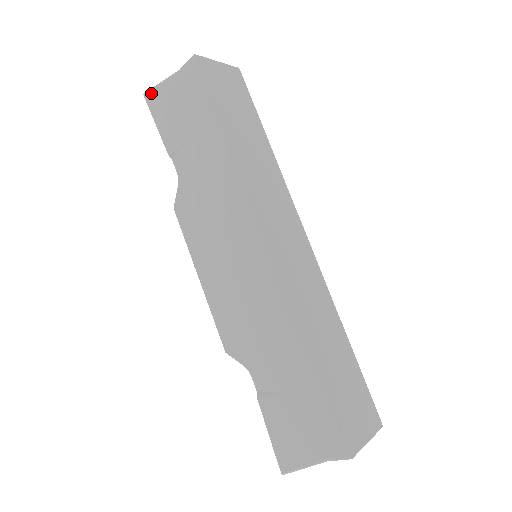
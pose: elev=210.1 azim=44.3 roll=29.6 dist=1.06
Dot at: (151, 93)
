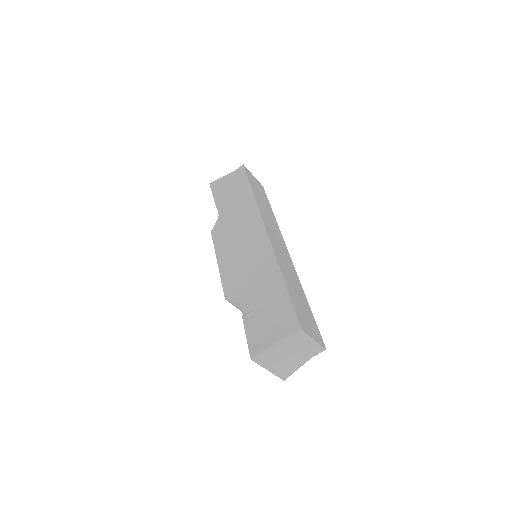
Dot at: (214, 182)
